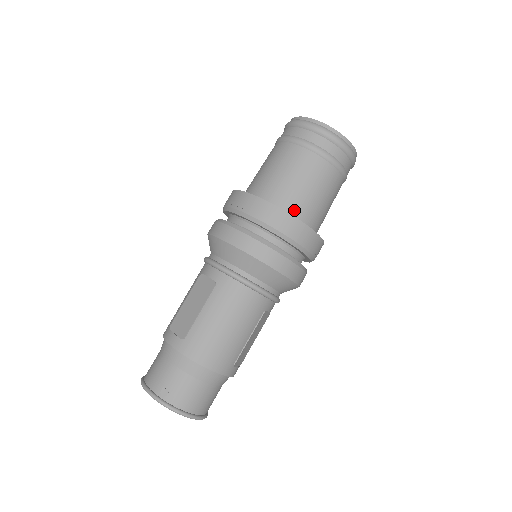
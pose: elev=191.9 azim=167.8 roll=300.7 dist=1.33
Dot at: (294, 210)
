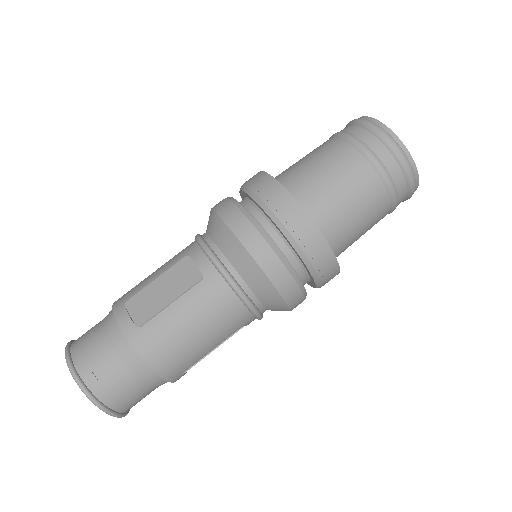
Dot at: (327, 231)
